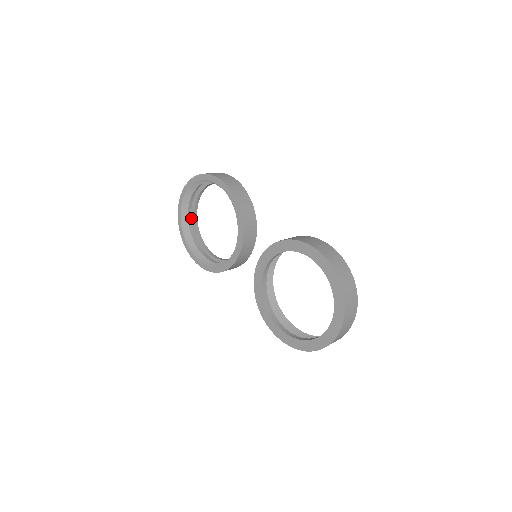
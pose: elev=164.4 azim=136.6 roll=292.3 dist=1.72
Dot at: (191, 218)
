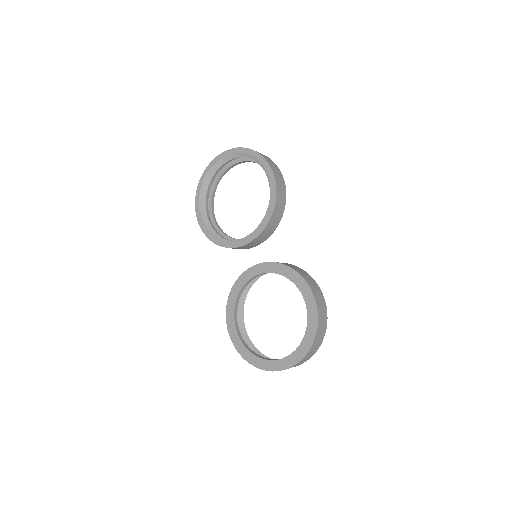
Dot at: (217, 173)
